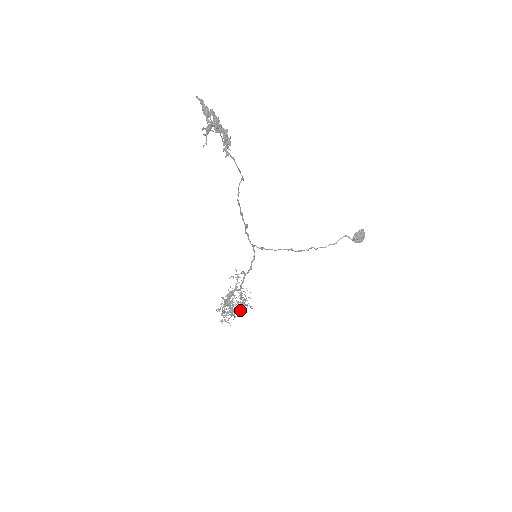
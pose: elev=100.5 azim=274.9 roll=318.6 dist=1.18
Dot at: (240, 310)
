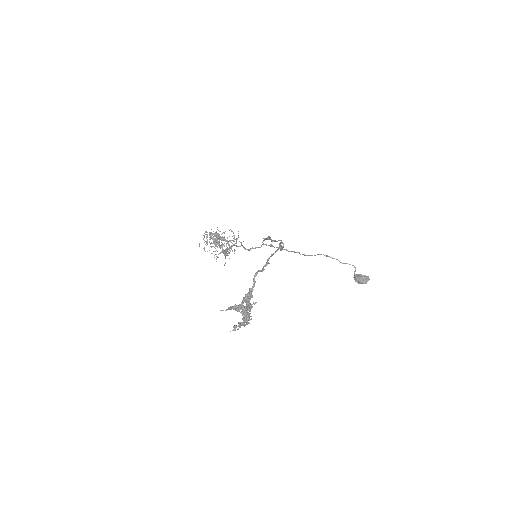
Dot at: (218, 254)
